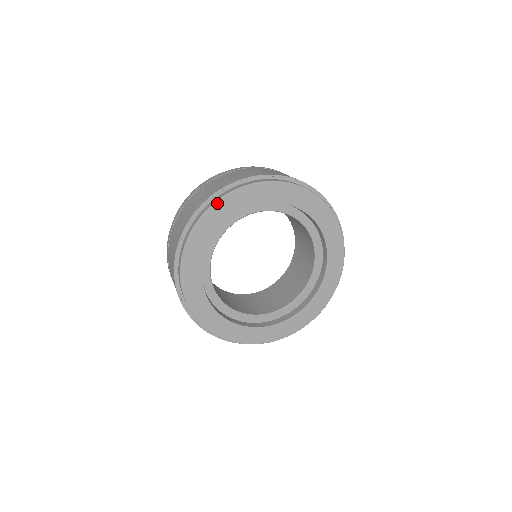
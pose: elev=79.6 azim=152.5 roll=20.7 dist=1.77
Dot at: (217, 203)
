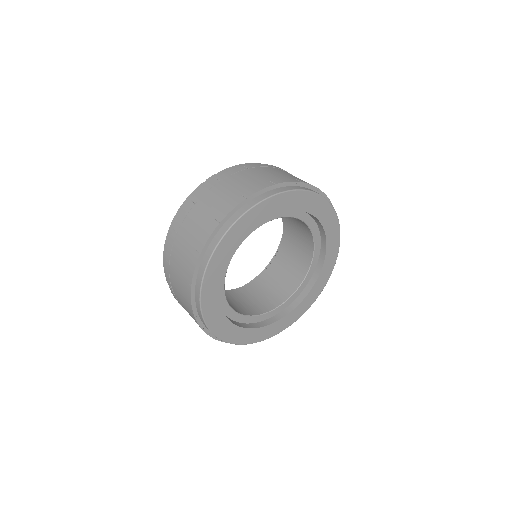
Dot at: (249, 212)
